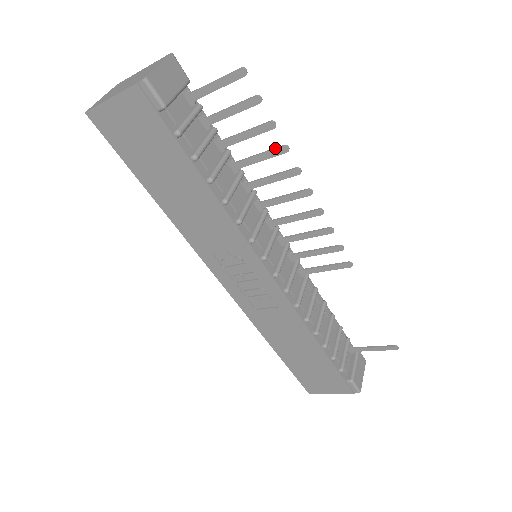
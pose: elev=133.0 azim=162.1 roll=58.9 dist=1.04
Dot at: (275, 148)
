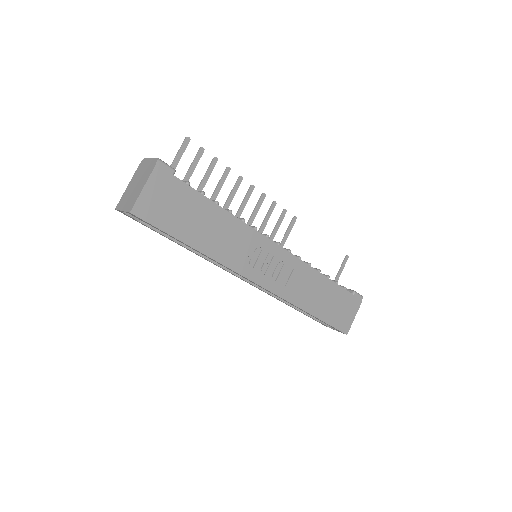
Dot at: (224, 173)
